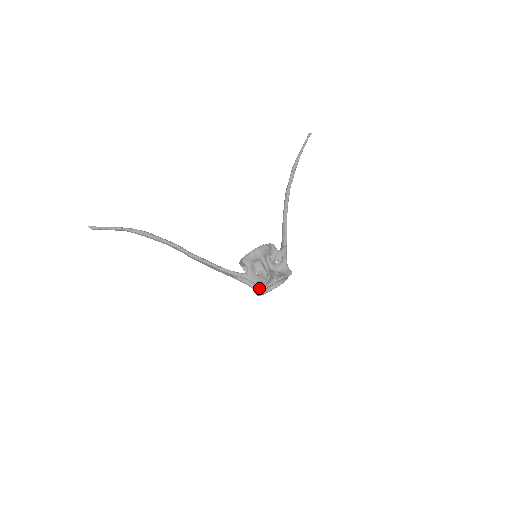
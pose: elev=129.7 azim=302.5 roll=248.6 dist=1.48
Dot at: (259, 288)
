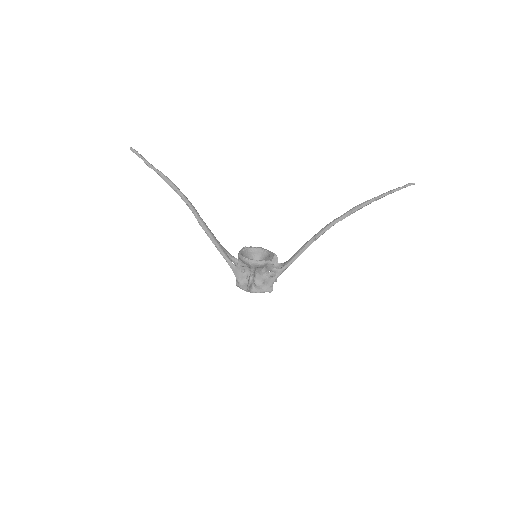
Dot at: (237, 282)
